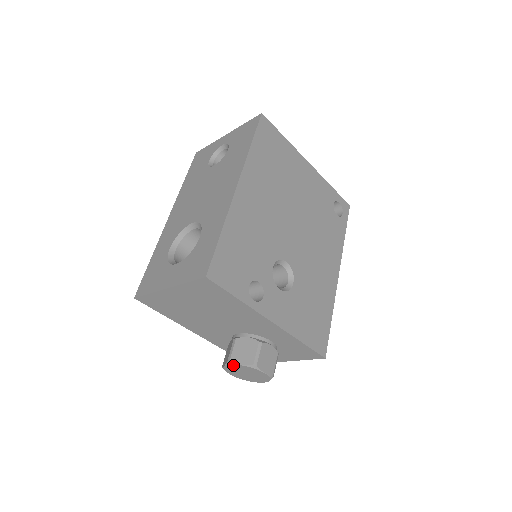
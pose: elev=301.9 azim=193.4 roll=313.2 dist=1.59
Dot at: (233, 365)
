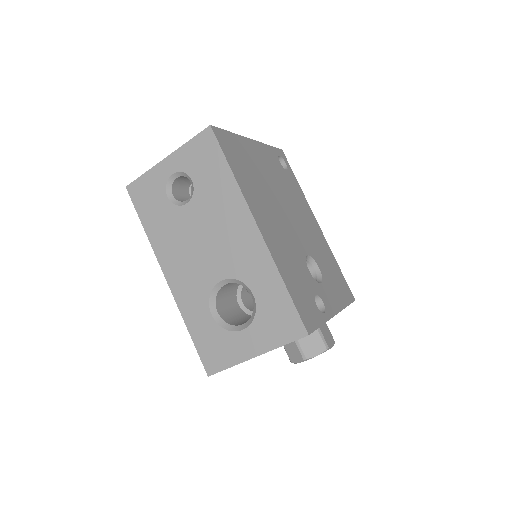
Dot at: occluded
